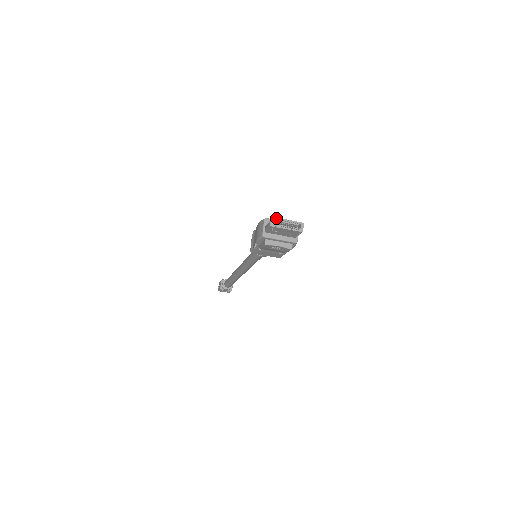
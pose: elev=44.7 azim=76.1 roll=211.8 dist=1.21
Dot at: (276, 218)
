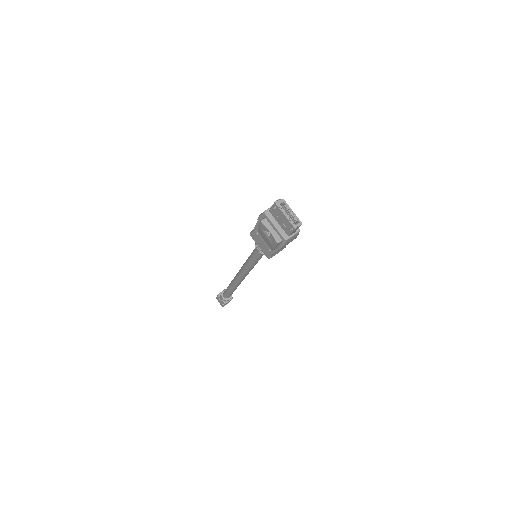
Dot at: (285, 201)
